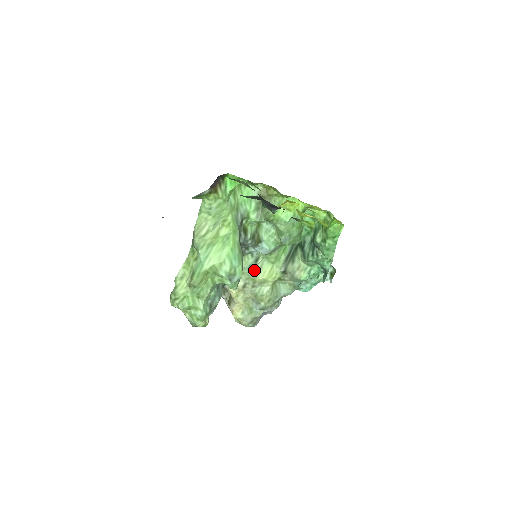
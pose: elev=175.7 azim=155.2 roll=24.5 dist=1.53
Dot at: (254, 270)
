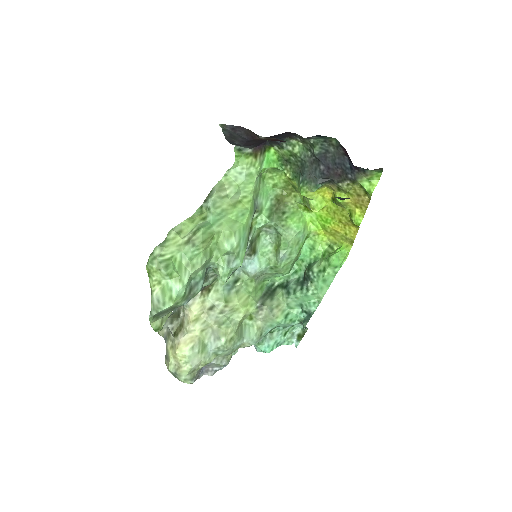
Dot at: (230, 291)
